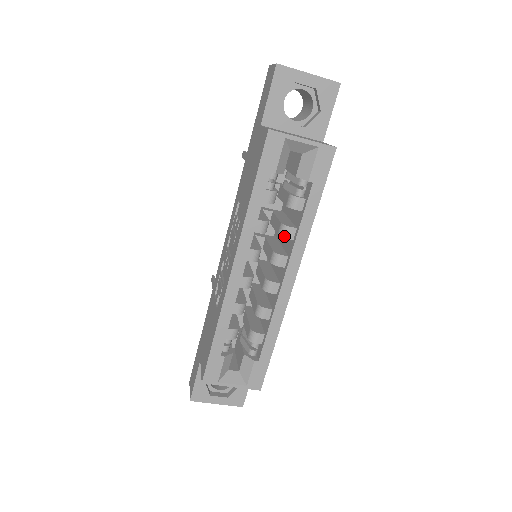
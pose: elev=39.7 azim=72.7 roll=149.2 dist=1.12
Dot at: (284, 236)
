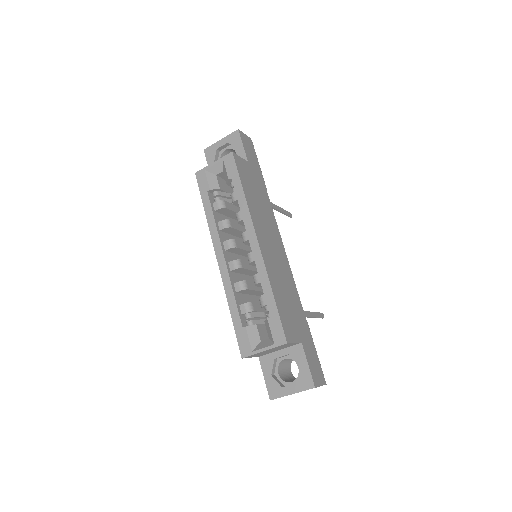
Dot at: (238, 220)
